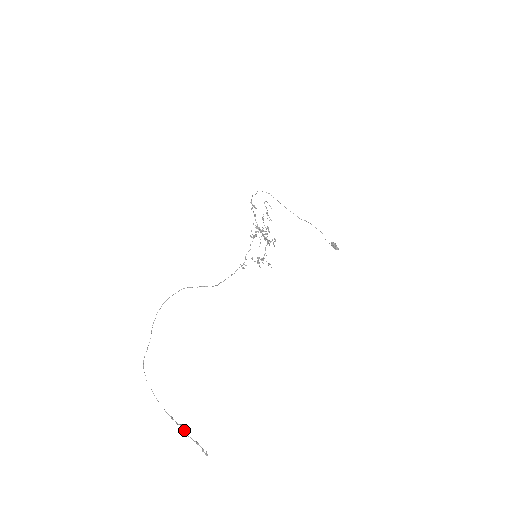
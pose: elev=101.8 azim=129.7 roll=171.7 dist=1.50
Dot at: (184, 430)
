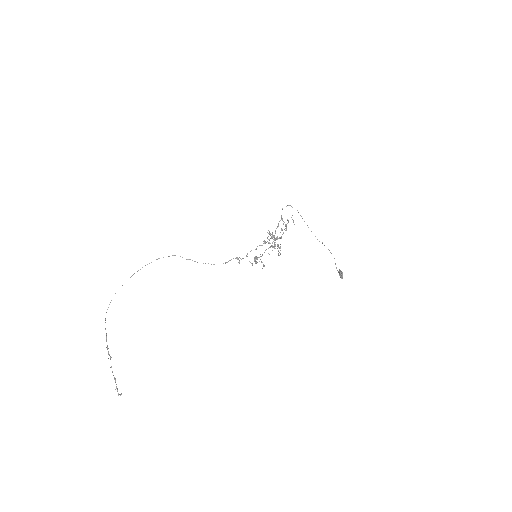
Dot at: occluded
